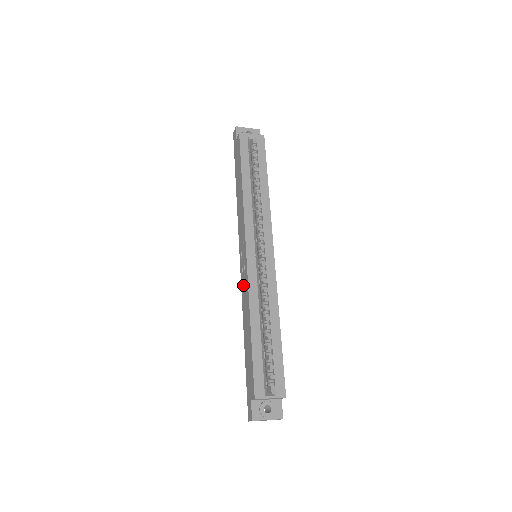
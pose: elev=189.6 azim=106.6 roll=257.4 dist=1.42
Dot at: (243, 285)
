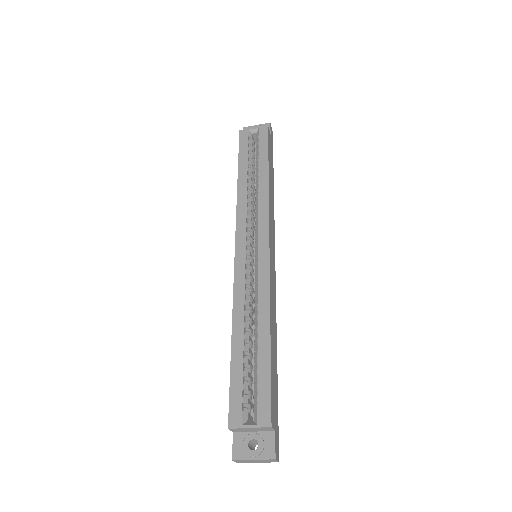
Dot at: occluded
